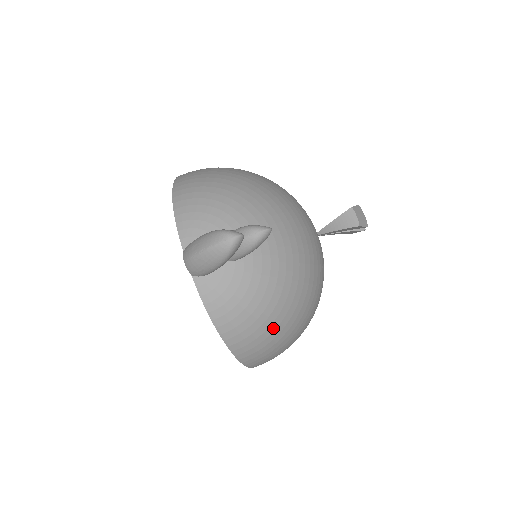
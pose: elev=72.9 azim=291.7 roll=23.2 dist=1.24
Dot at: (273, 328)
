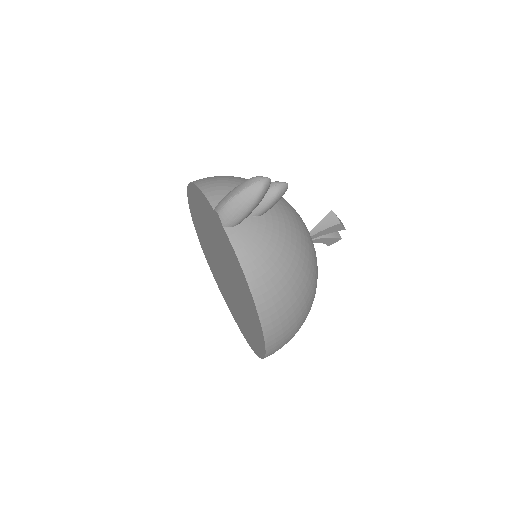
Dot at: (290, 285)
